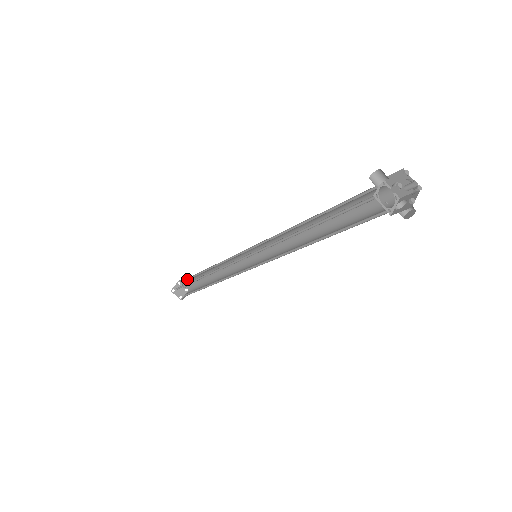
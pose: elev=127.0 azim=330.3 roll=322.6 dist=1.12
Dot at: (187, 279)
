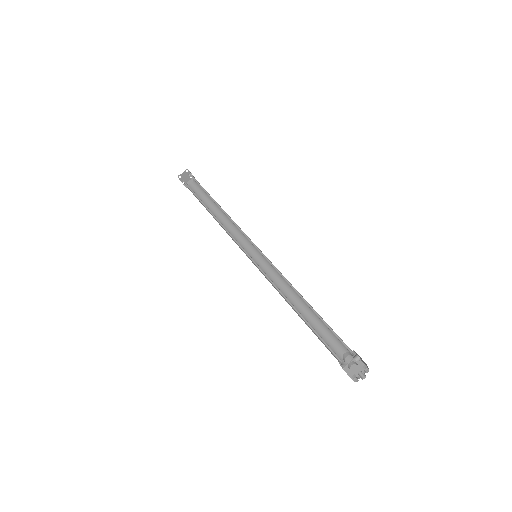
Dot at: (195, 179)
